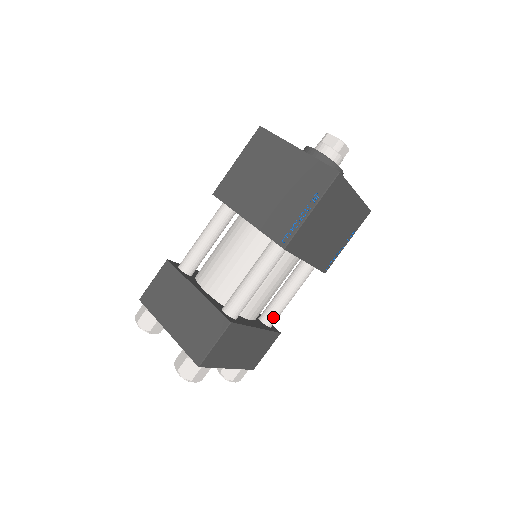
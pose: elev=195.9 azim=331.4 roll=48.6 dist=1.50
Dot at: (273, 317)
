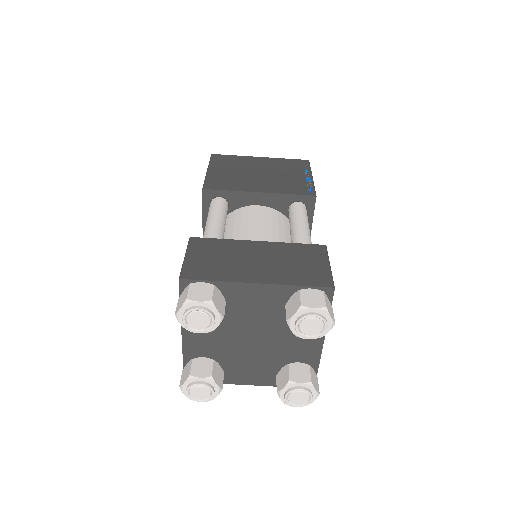
Dot at: occluded
